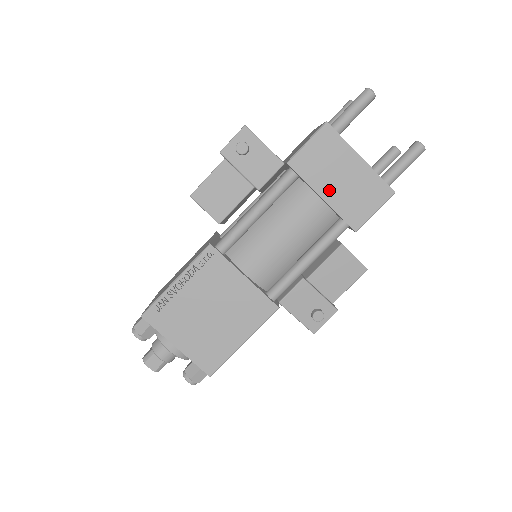
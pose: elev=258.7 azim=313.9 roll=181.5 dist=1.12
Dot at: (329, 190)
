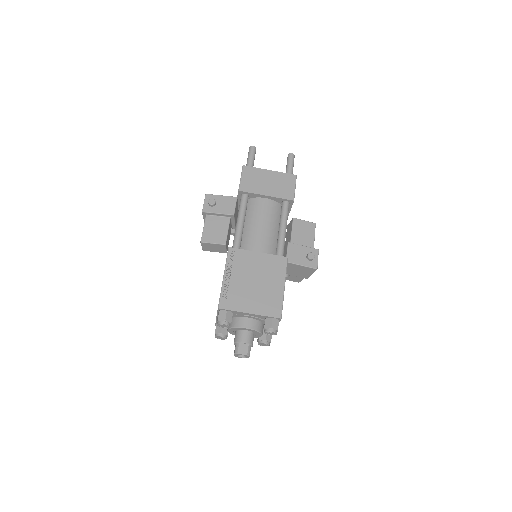
Dot at: (267, 191)
